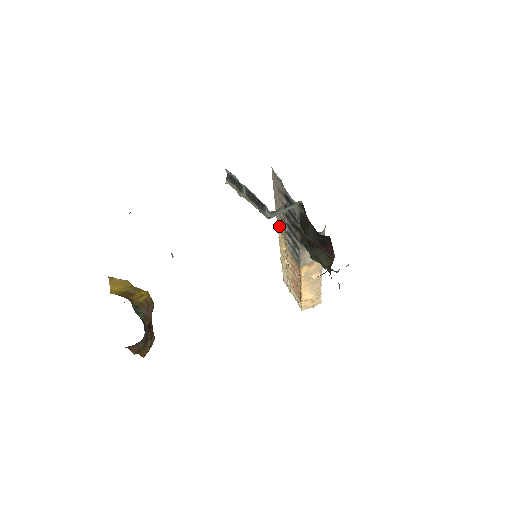
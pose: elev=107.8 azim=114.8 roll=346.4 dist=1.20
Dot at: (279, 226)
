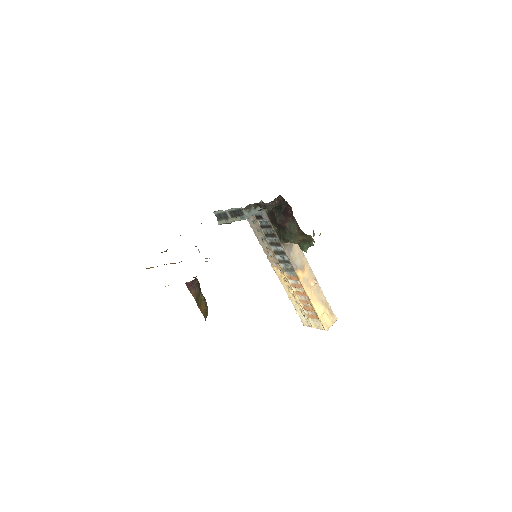
Dot at: (270, 259)
